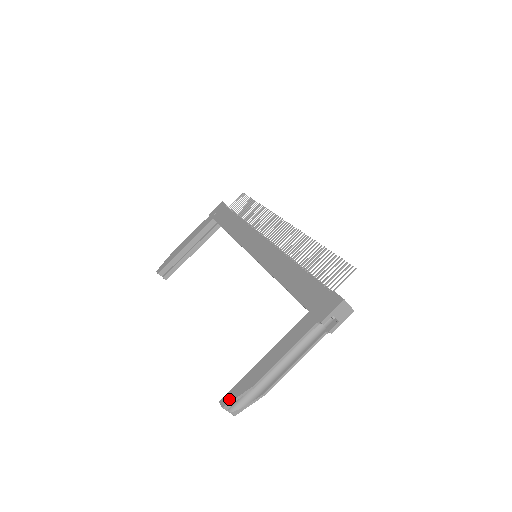
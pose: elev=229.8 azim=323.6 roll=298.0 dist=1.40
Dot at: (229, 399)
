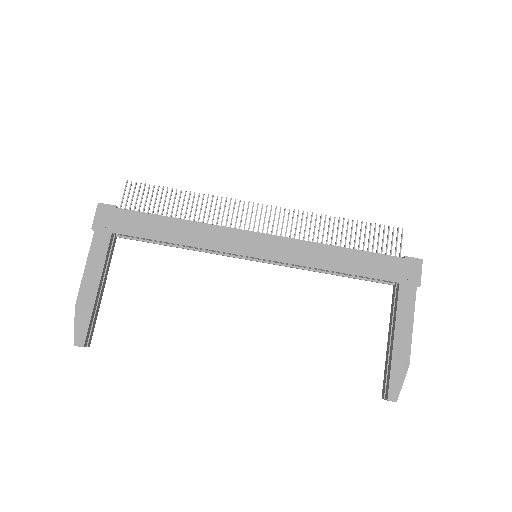
Dot at: (397, 392)
